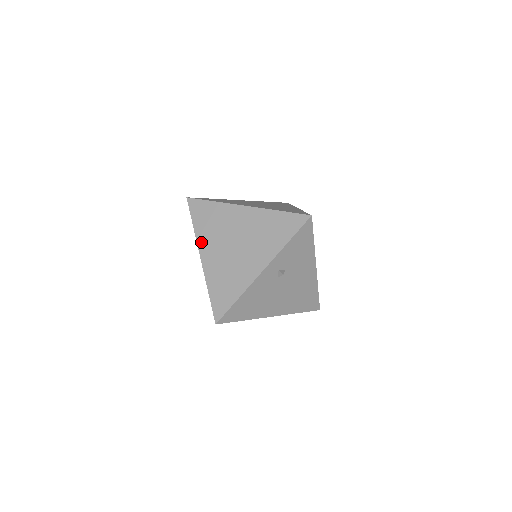
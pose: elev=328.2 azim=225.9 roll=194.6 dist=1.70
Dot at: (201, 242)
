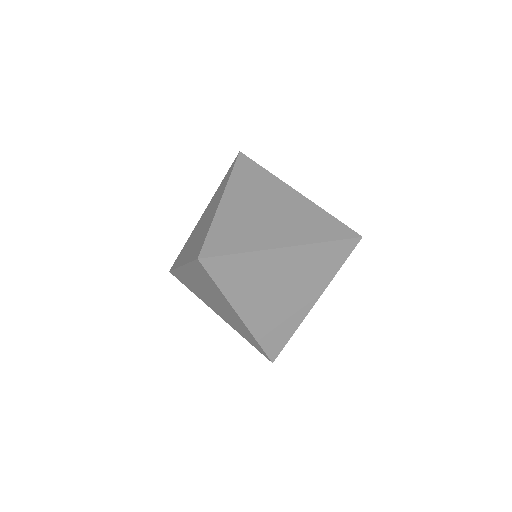
Dot at: (188, 269)
